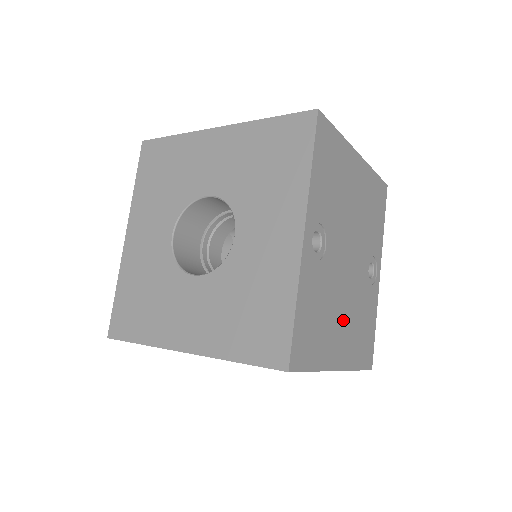
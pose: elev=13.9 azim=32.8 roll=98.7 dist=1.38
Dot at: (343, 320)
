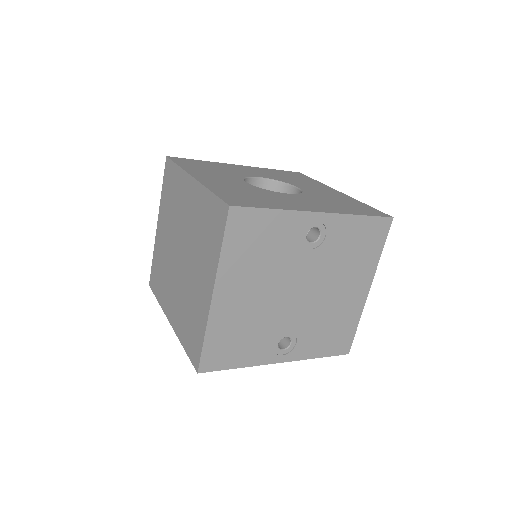
Dot at: (253, 295)
